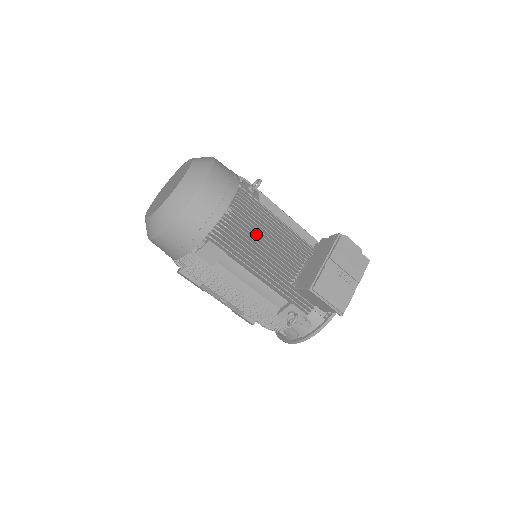
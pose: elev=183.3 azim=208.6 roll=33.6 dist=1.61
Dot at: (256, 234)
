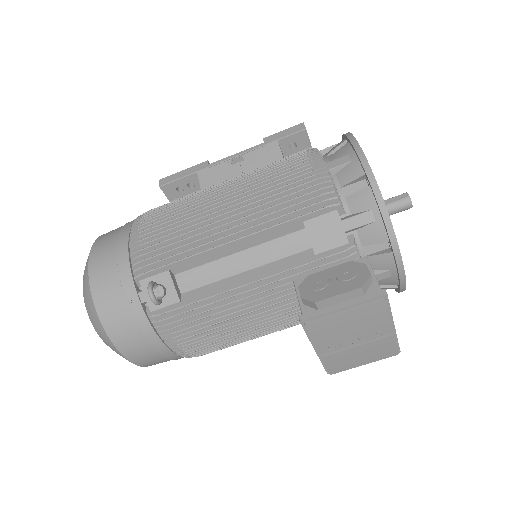
Dot at: (220, 330)
